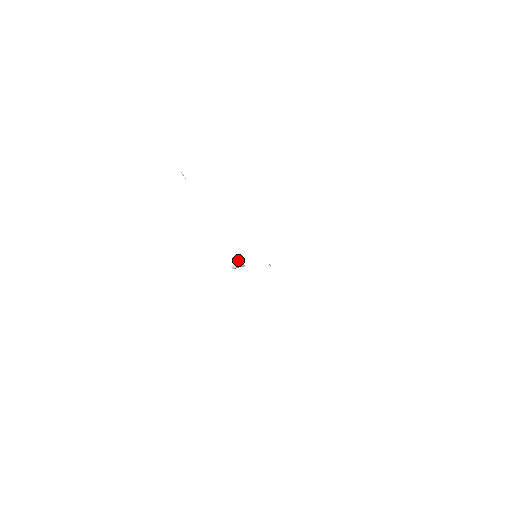
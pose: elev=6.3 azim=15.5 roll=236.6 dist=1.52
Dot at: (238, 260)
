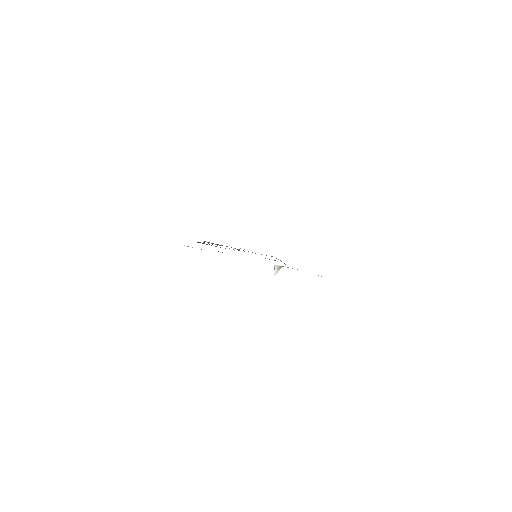
Dot at: (275, 267)
